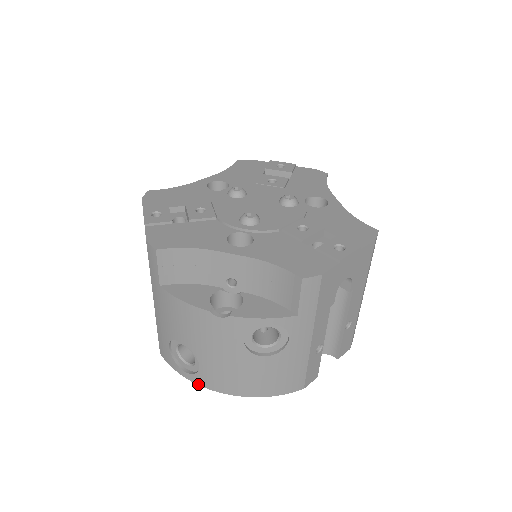
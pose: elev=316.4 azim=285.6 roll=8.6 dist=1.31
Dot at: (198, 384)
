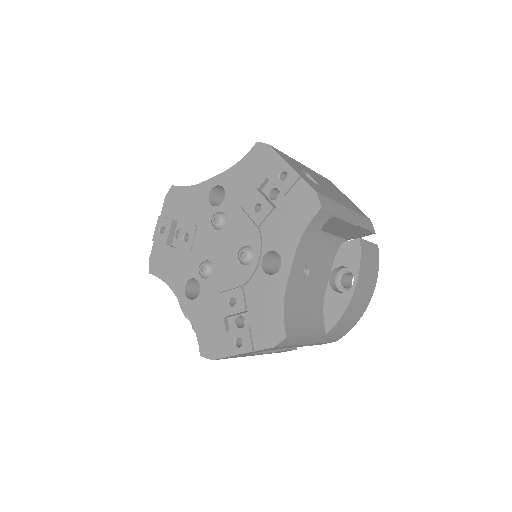
Dot at: occluded
